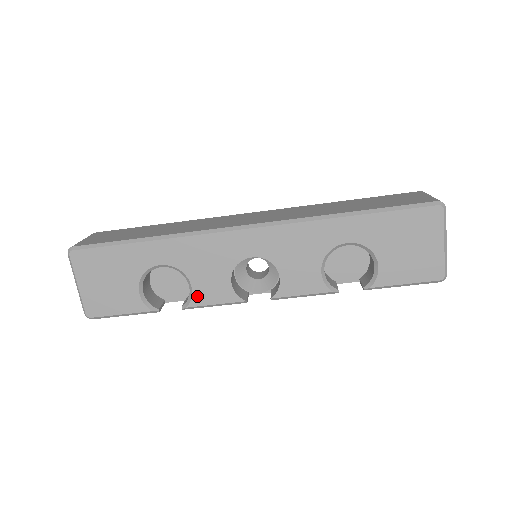
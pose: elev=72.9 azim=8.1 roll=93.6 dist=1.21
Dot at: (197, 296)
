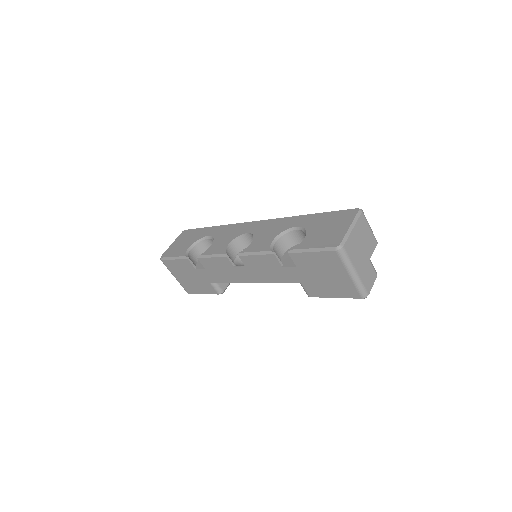
Dot at: (209, 250)
